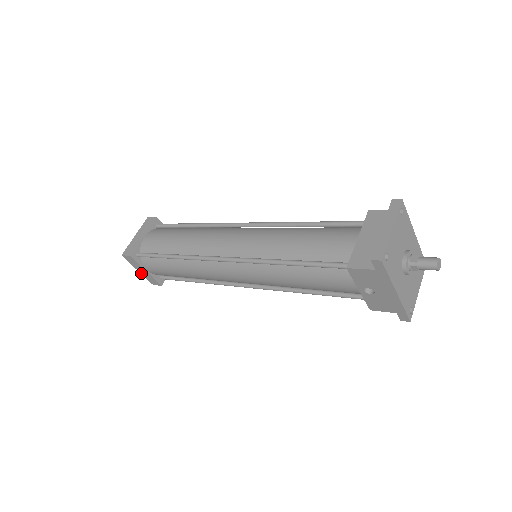
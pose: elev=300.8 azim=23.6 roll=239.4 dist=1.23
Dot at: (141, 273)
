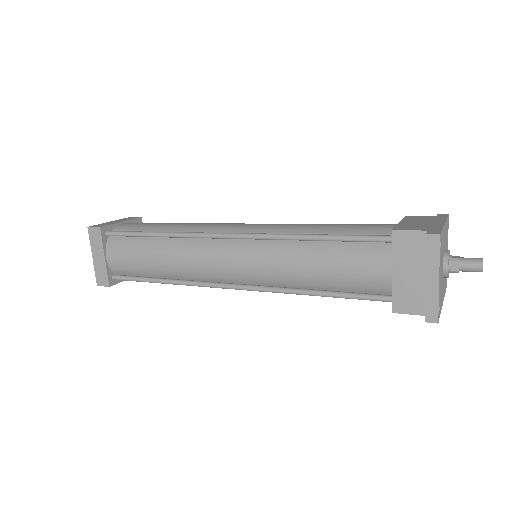
Dot at: occluded
